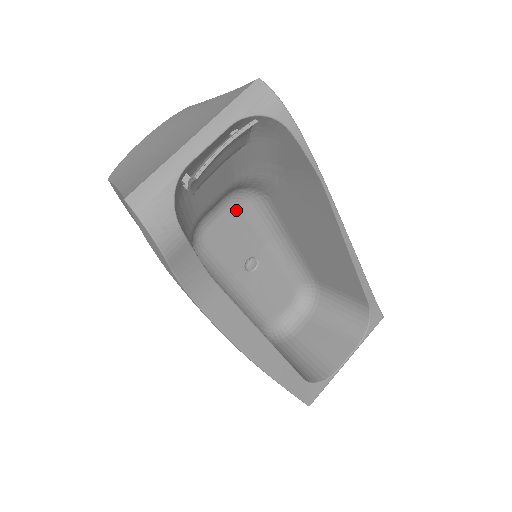
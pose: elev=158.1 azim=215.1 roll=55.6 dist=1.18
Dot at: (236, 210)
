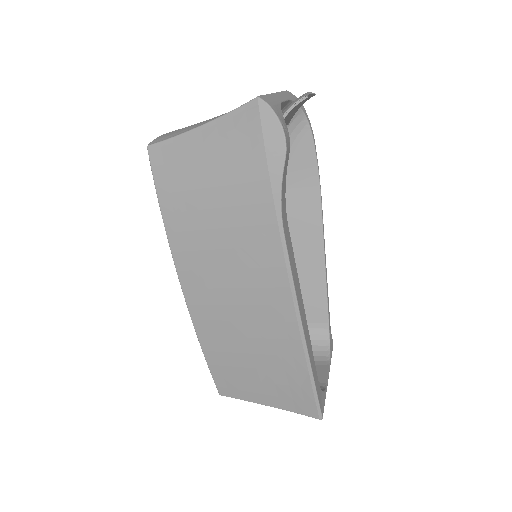
Dot at: occluded
